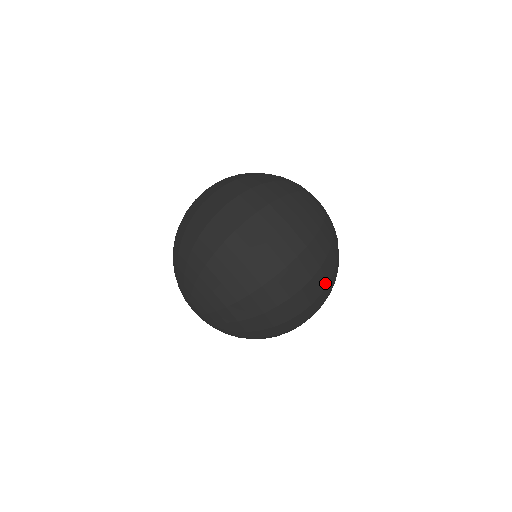
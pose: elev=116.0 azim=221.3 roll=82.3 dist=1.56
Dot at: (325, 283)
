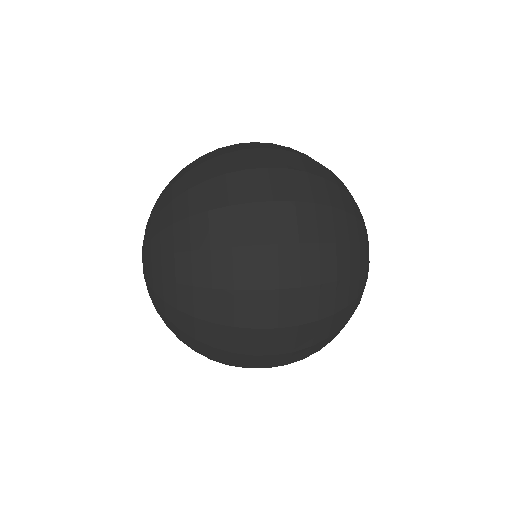
Dot at: (316, 277)
